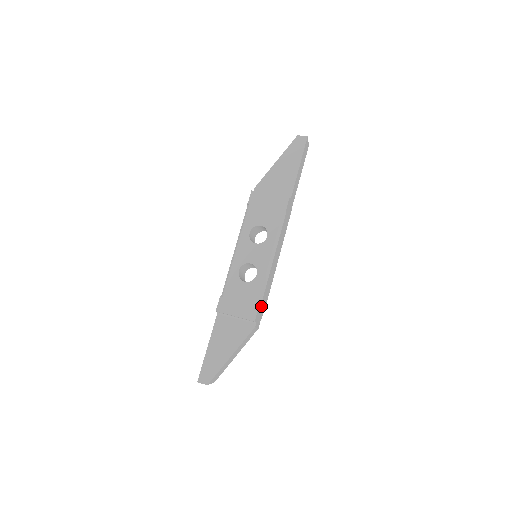
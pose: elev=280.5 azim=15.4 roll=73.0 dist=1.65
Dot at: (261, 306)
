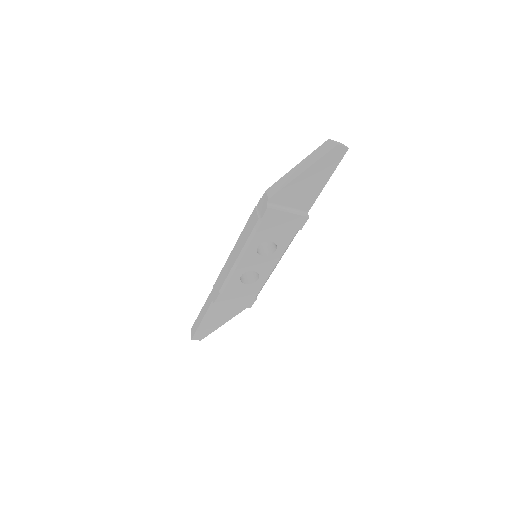
Dot at: occluded
